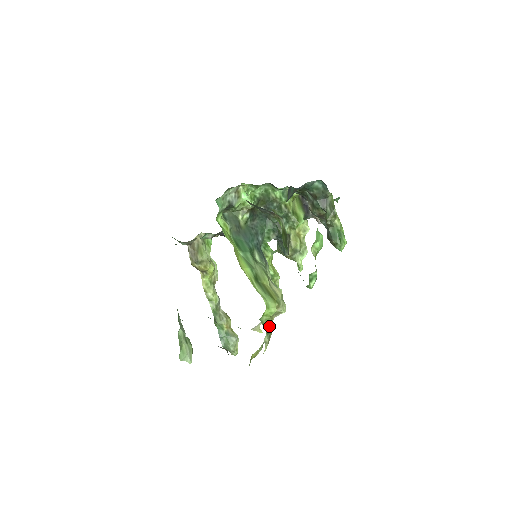
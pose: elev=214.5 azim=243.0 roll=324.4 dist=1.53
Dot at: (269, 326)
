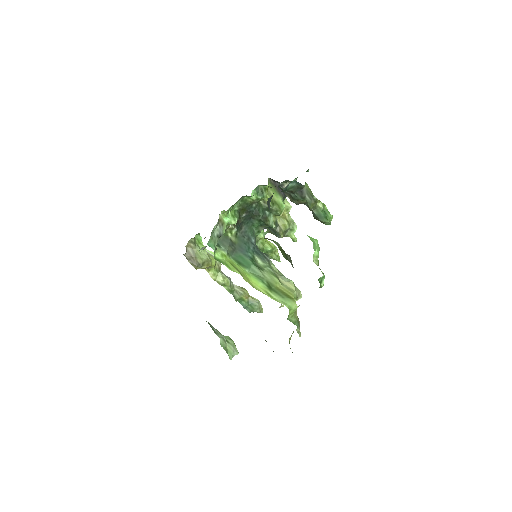
Dot at: (296, 319)
